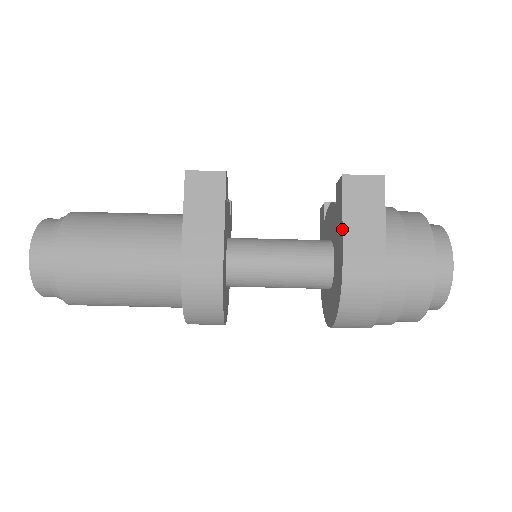
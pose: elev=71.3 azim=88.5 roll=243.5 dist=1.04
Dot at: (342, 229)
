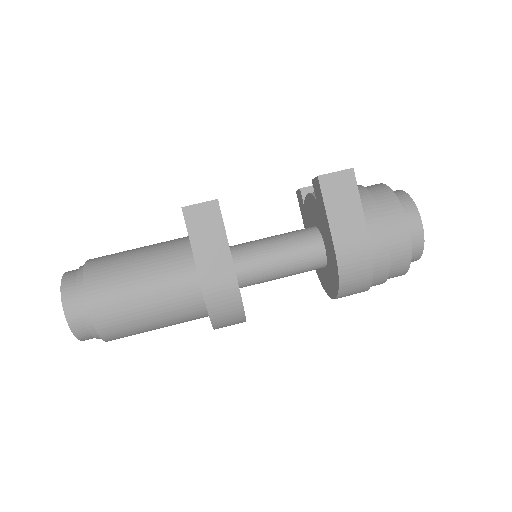
Dot at: (328, 224)
